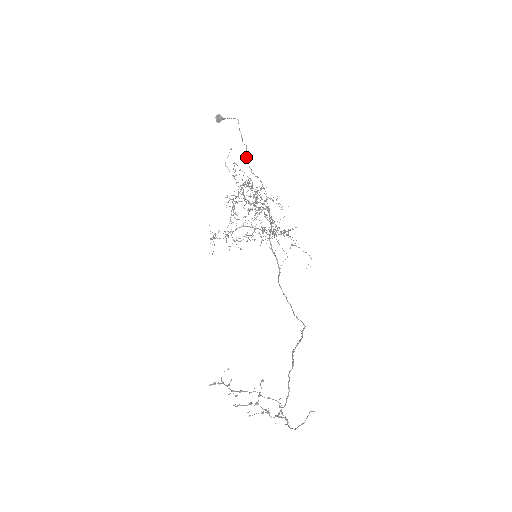
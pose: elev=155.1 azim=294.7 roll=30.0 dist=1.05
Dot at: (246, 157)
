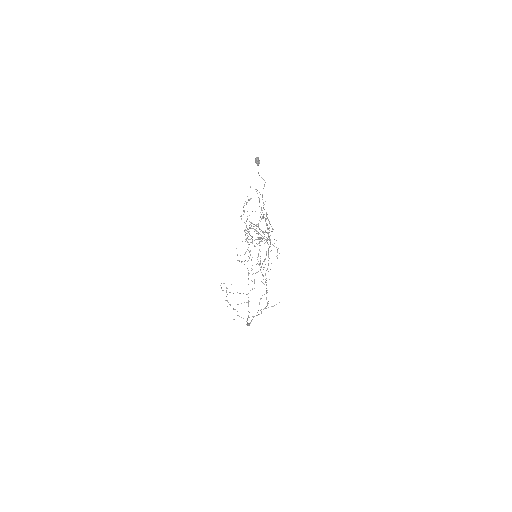
Dot at: occluded
